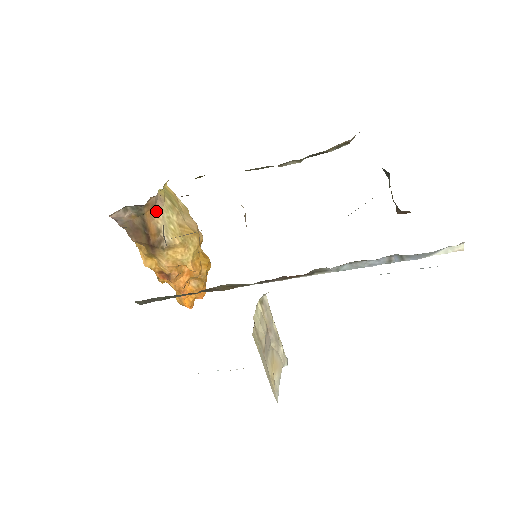
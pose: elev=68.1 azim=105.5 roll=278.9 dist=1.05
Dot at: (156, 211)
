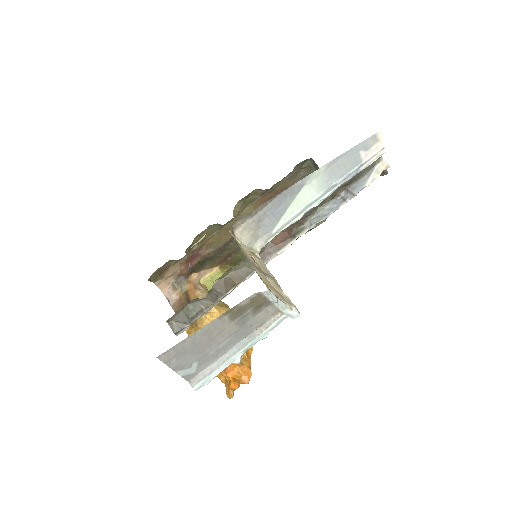
Dot at: (197, 290)
